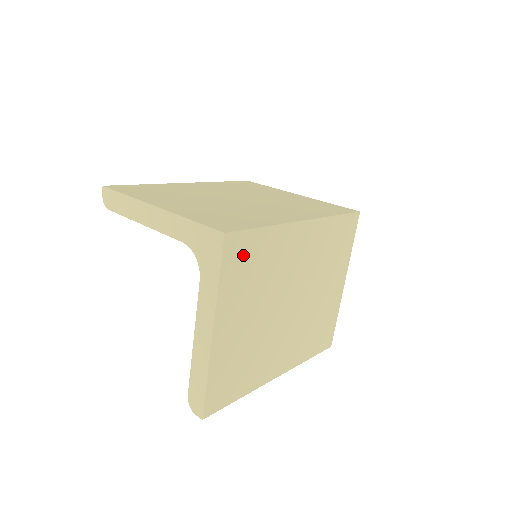
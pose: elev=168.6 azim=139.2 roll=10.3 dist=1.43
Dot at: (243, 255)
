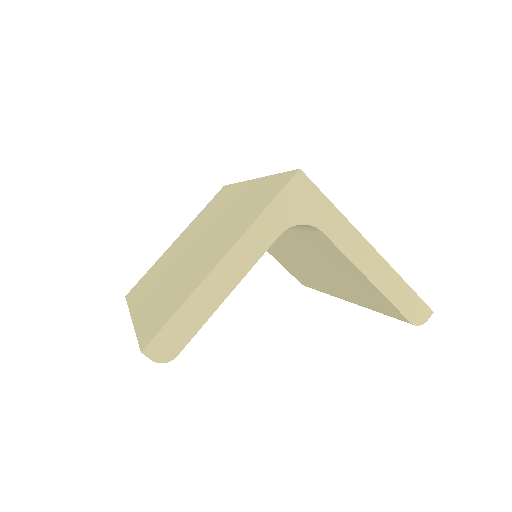
Dot at: occluded
